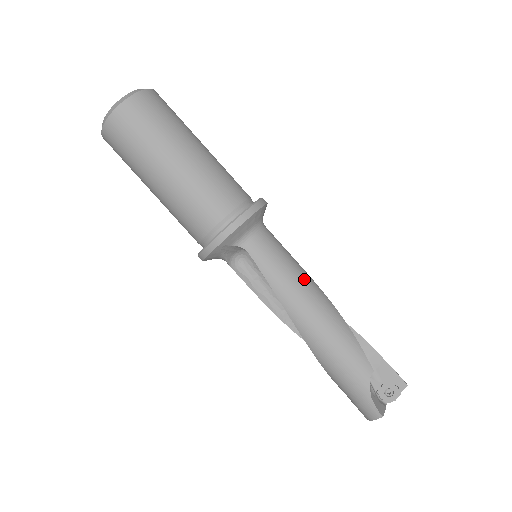
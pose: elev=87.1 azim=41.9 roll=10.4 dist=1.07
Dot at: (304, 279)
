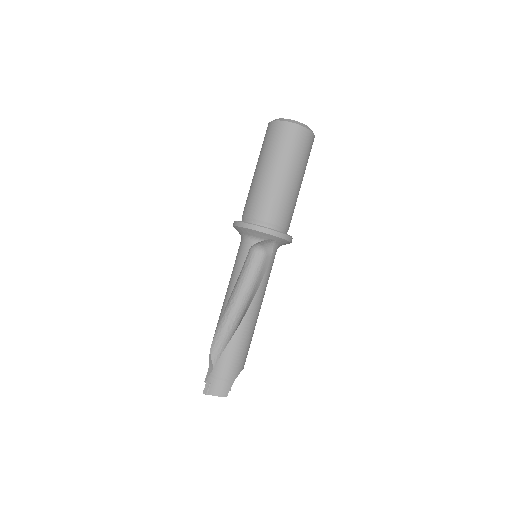
Dot at: occluded
